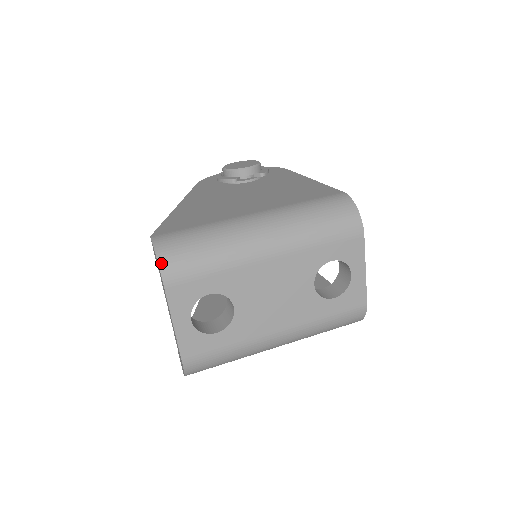
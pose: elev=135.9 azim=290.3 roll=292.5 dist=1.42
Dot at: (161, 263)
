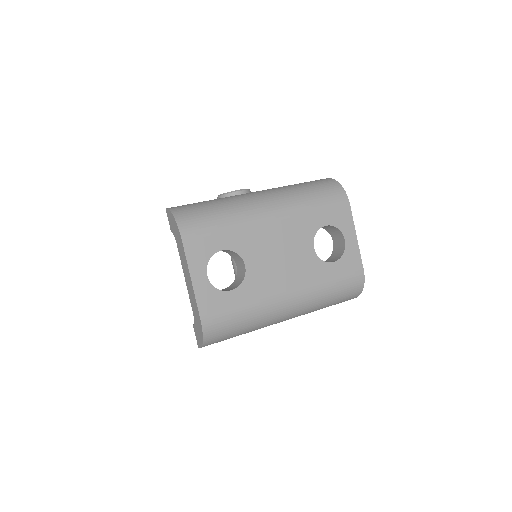
Dot at: (178, 220)
